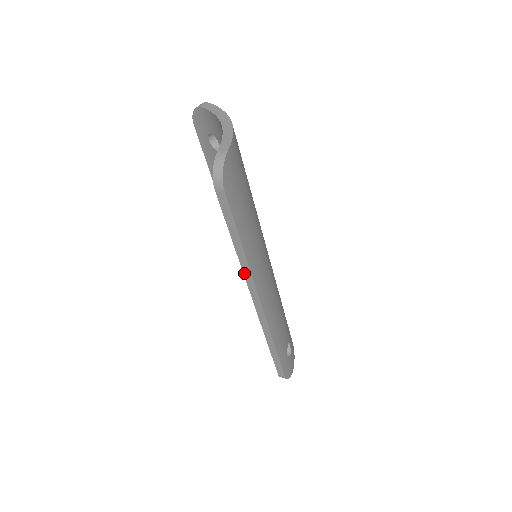
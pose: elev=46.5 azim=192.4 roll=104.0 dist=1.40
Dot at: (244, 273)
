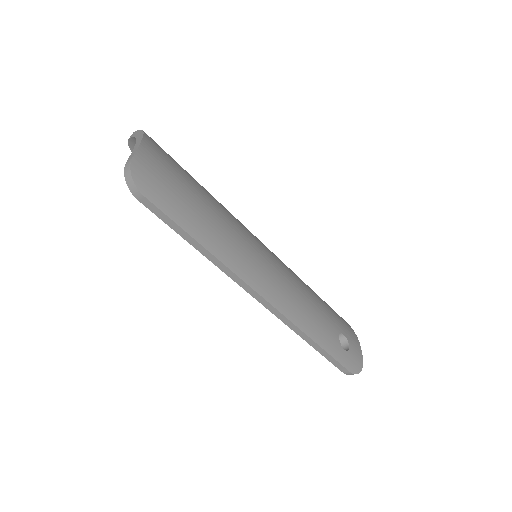
Dot at: (226, 273)
